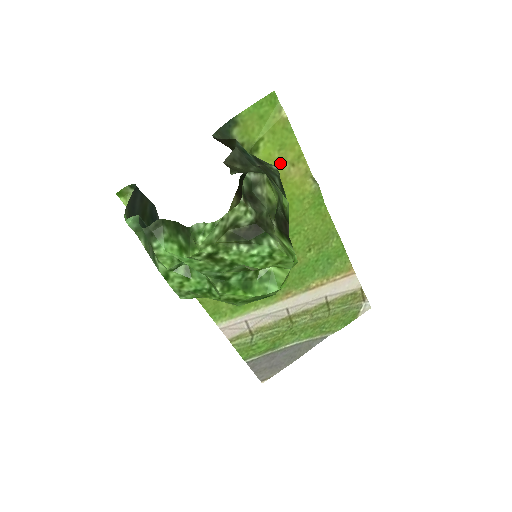
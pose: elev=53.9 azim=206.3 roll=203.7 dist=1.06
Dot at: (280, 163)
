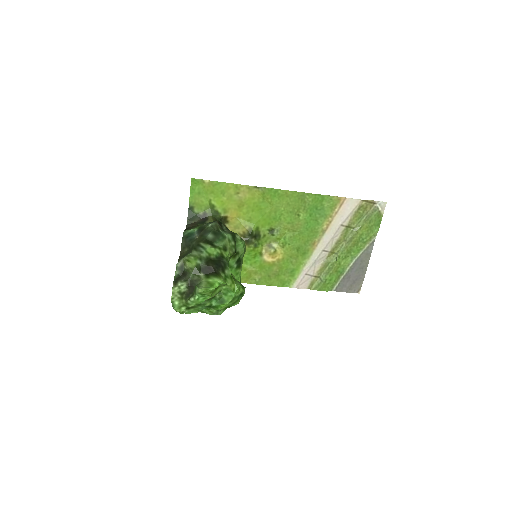
Dot at: (231, 199)
